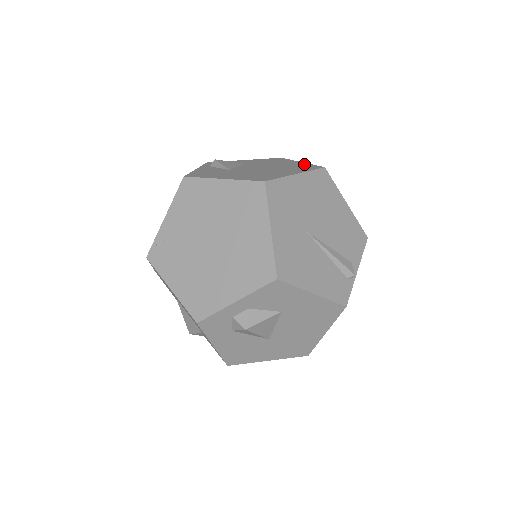
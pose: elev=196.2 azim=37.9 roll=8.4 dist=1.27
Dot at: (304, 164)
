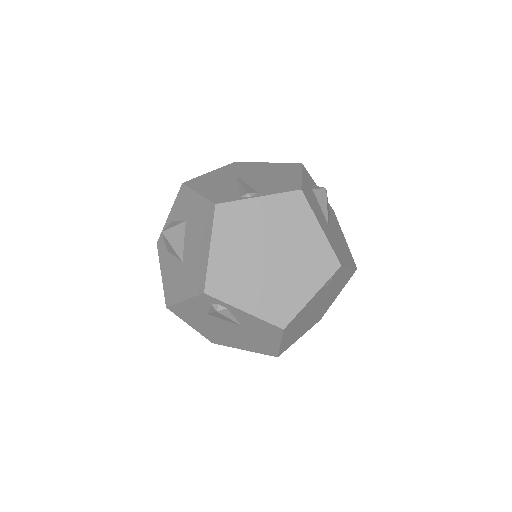
Dot at: occluded
